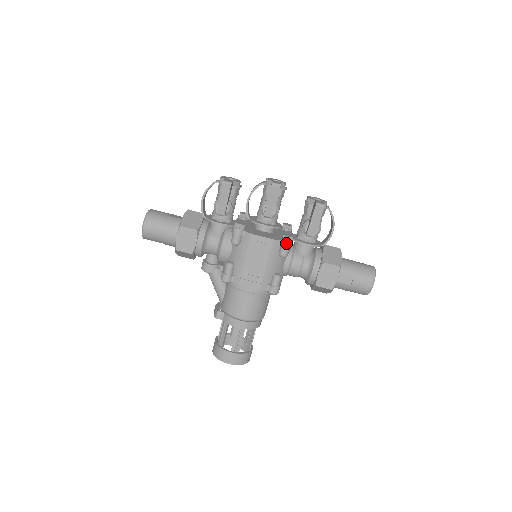
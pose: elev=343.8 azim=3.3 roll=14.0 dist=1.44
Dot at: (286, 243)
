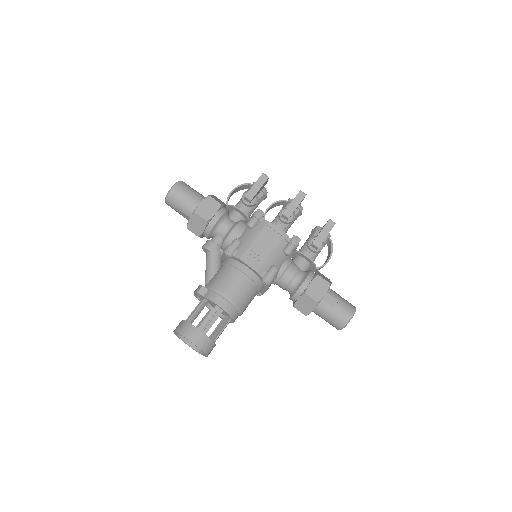
Dot at: (294, 241)
